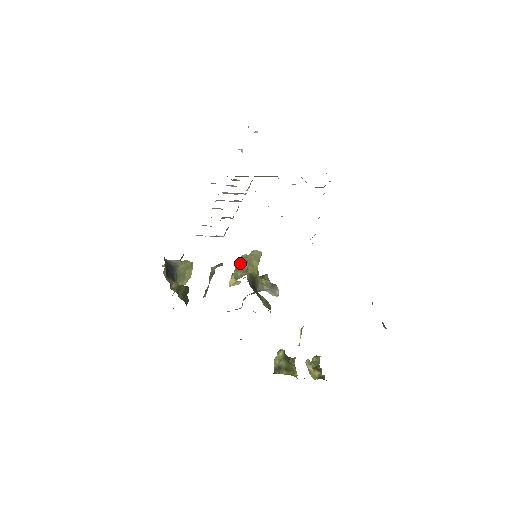
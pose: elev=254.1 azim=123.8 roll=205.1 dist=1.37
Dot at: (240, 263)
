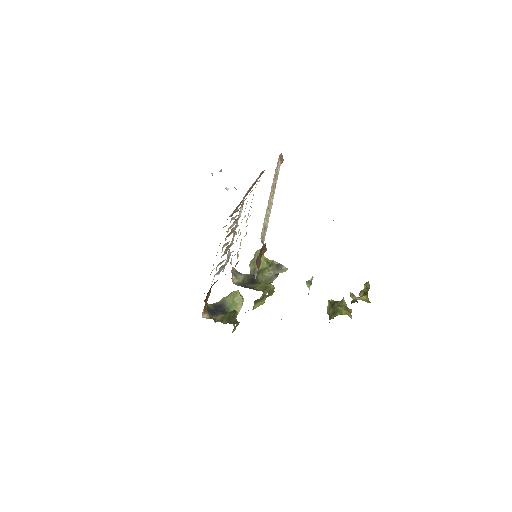
Dot at: (250, 269)
